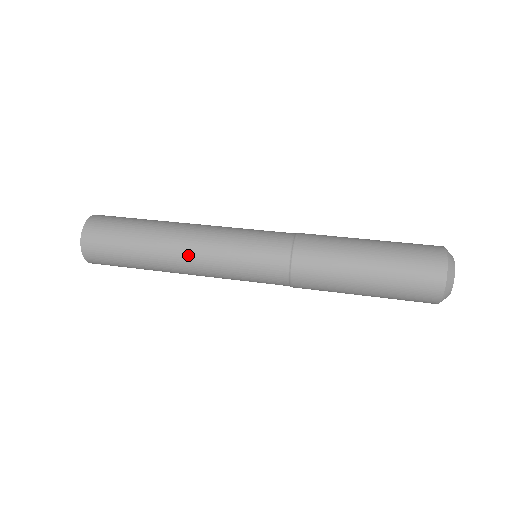
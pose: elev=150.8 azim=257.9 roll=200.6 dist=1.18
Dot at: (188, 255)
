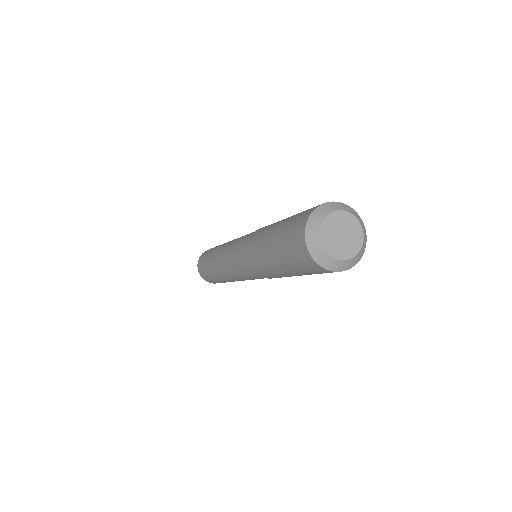
Dot at: (221, 251)
